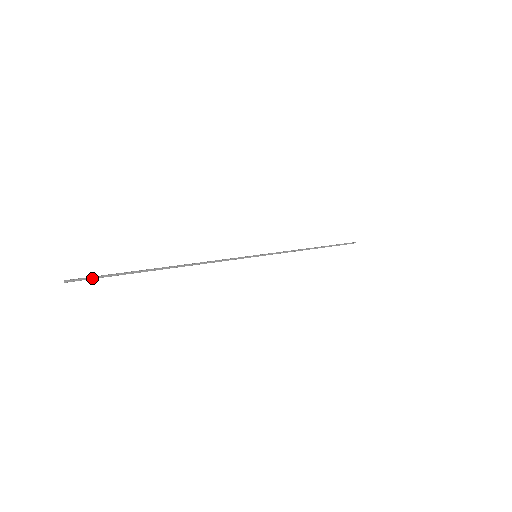
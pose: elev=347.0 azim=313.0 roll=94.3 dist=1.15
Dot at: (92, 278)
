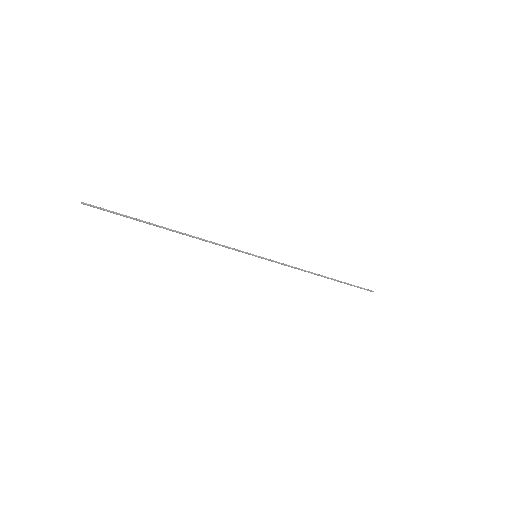
Dot at: (103, 210)
